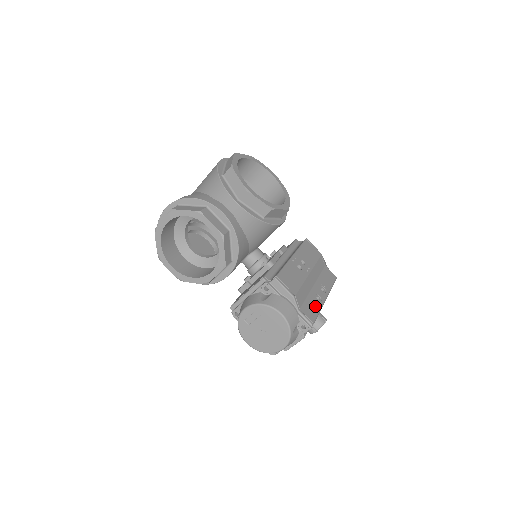
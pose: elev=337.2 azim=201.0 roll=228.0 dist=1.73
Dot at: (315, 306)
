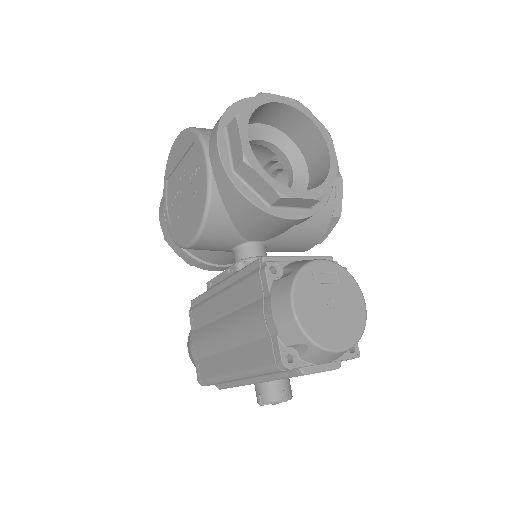
Dot at: occluded
